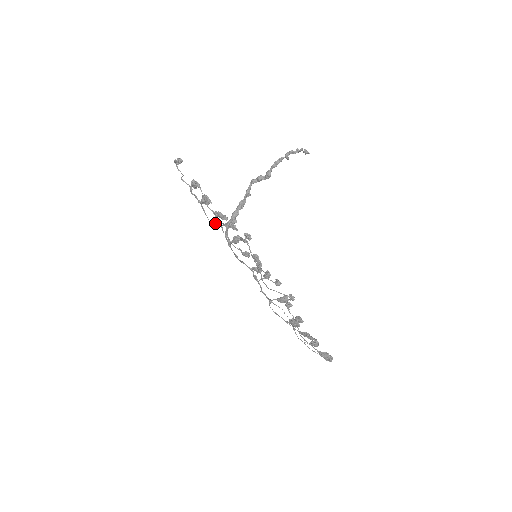
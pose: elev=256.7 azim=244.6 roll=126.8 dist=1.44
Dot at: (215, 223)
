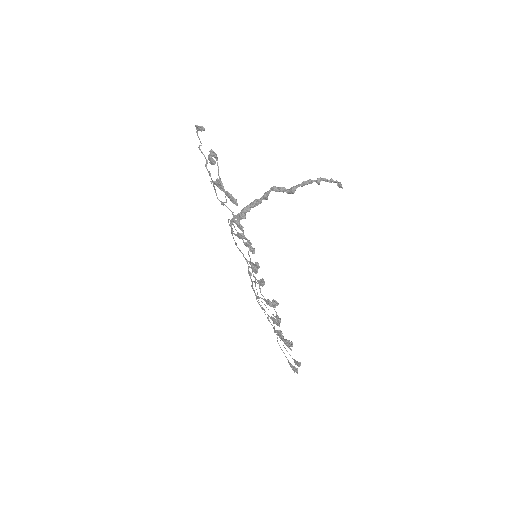
Dot at: (223, 202)
